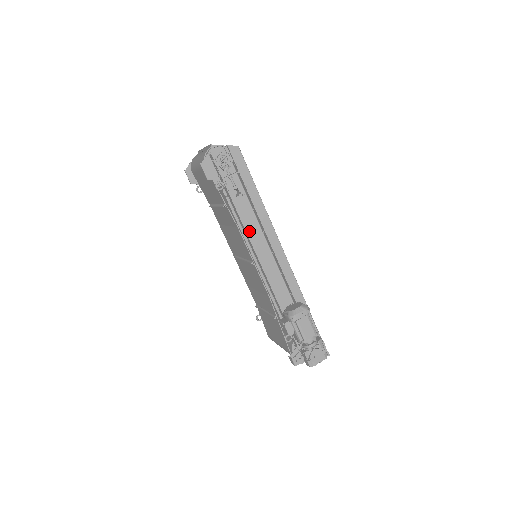
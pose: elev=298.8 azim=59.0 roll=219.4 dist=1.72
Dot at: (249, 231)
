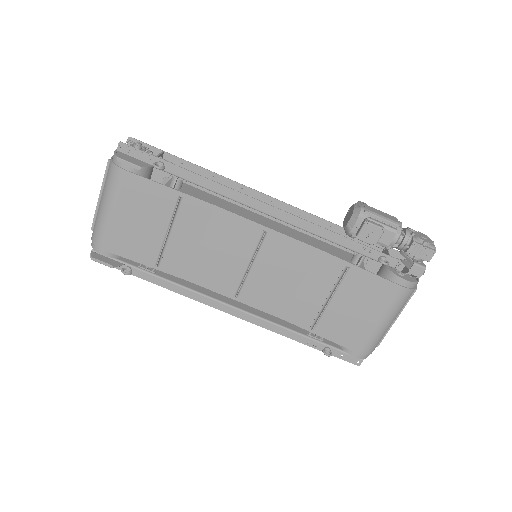
Dot at: (229, 196)
